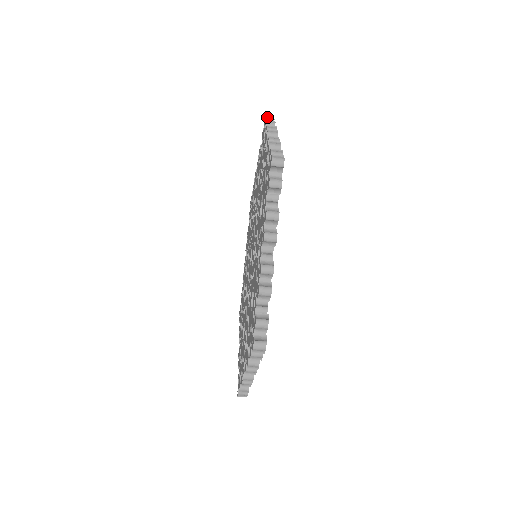
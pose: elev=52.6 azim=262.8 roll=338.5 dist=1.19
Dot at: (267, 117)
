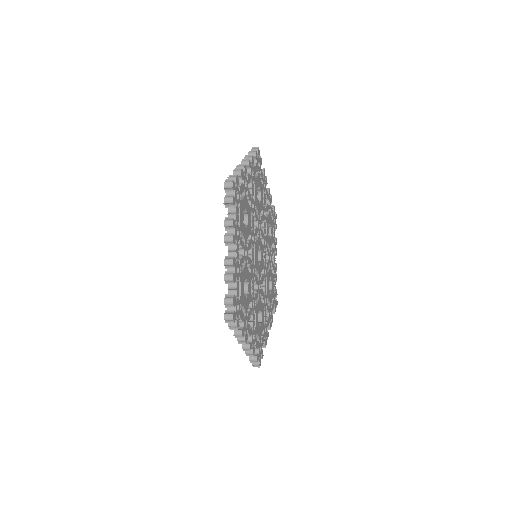
Dot at: (225, 182)
